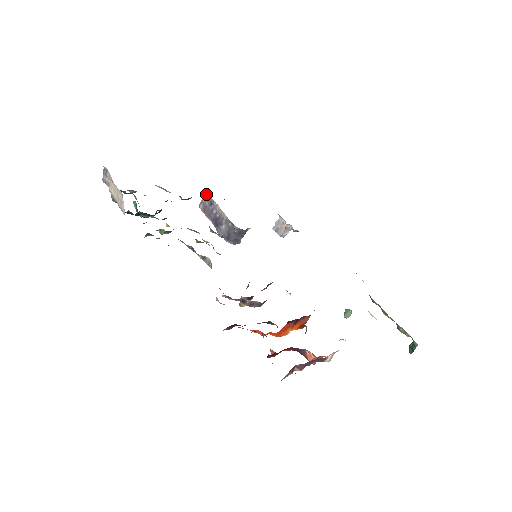
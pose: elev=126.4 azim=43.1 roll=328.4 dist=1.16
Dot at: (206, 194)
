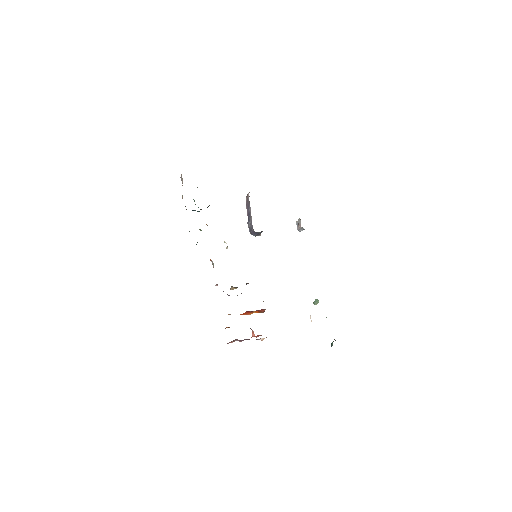
Dot at: occluded
